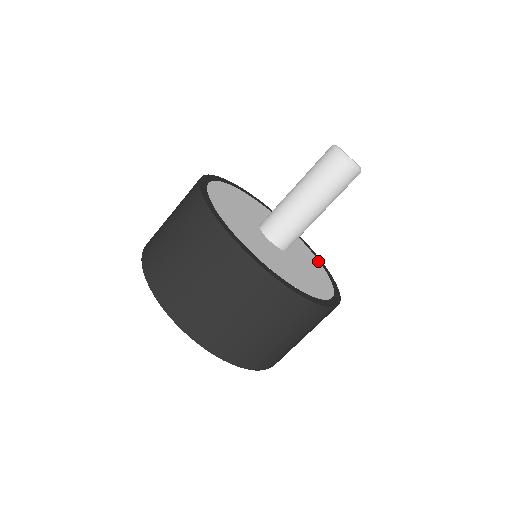
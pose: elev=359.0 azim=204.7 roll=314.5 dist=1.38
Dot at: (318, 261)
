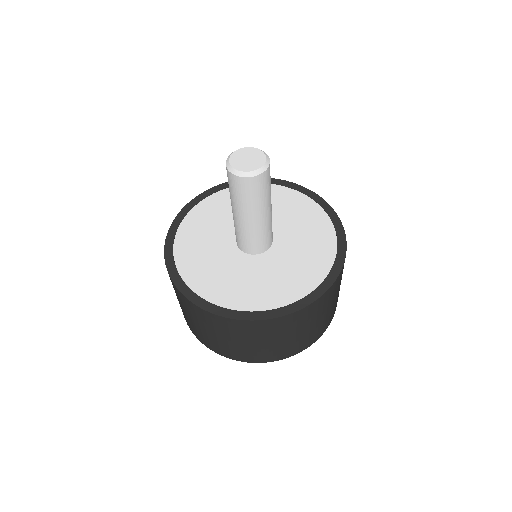
Dot at: (334, 239)
